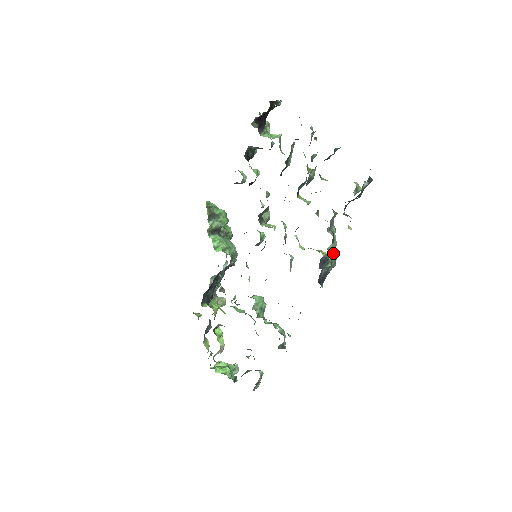
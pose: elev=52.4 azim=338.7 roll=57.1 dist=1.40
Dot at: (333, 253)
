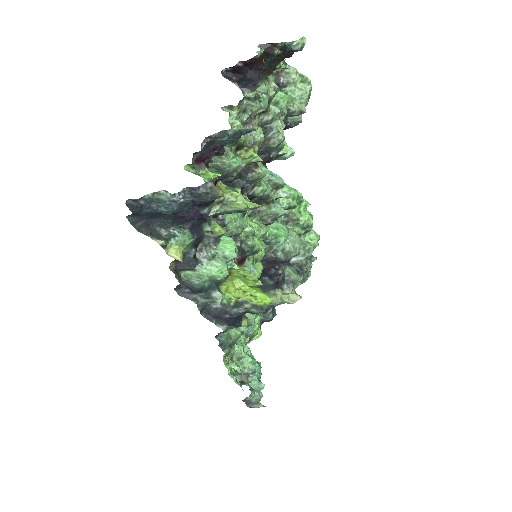
Dot at: (258, 292)
